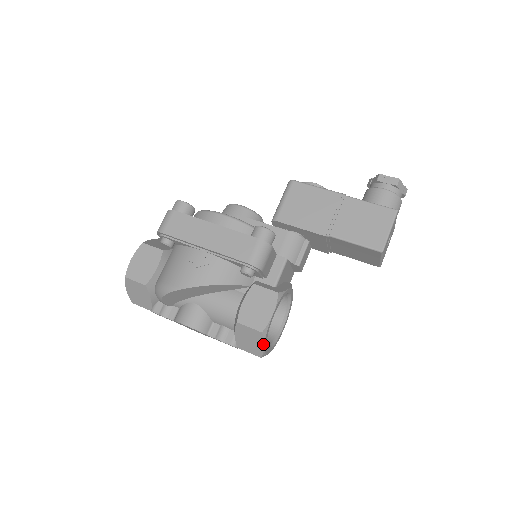
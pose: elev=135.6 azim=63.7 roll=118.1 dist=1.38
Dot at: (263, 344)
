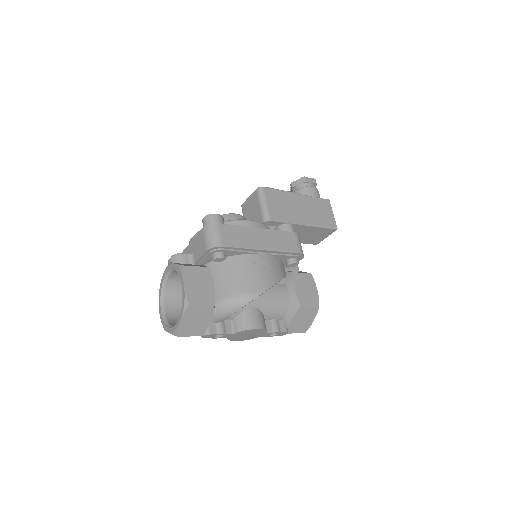
Dot at: (314, 318)
